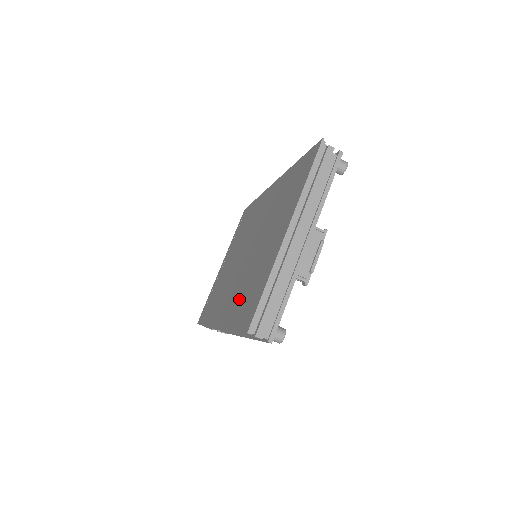
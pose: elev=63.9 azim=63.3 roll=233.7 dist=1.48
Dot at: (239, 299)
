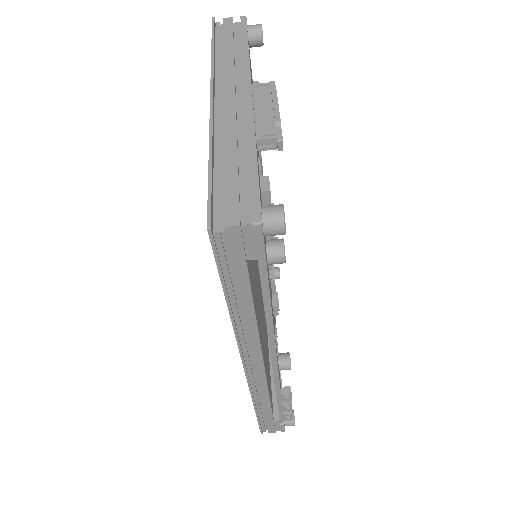
Dot at: occluded
